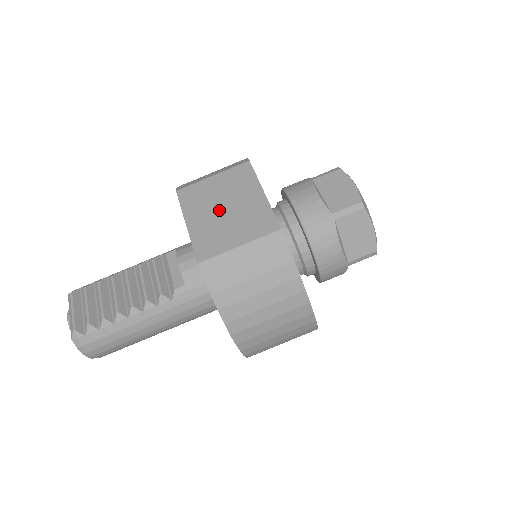
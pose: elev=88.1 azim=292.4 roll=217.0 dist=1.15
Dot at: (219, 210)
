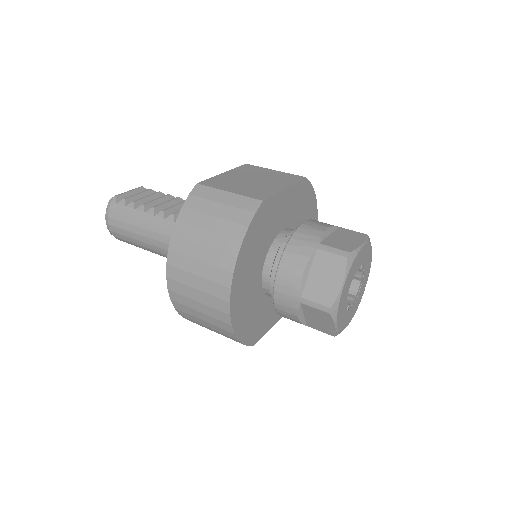
Dot at: (250, 178)
